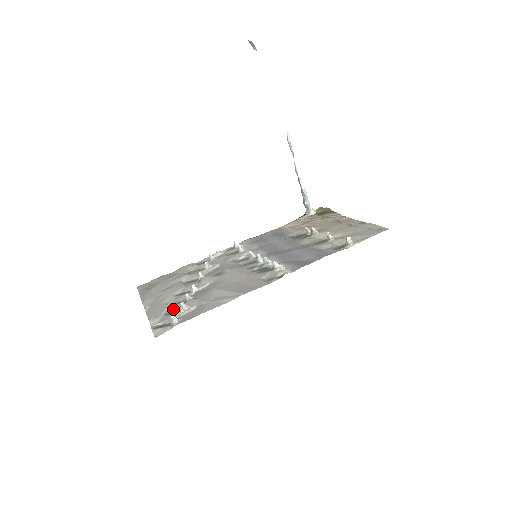
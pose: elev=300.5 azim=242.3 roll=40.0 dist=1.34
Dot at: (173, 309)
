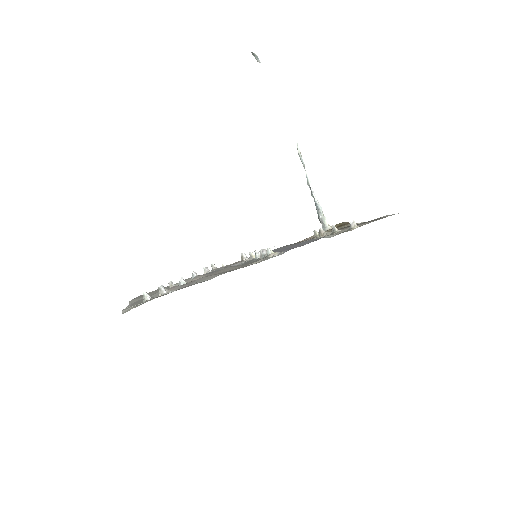
Dot at: (154, 297)
